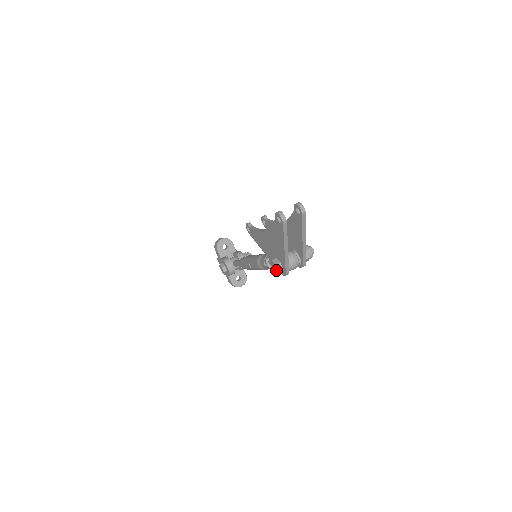
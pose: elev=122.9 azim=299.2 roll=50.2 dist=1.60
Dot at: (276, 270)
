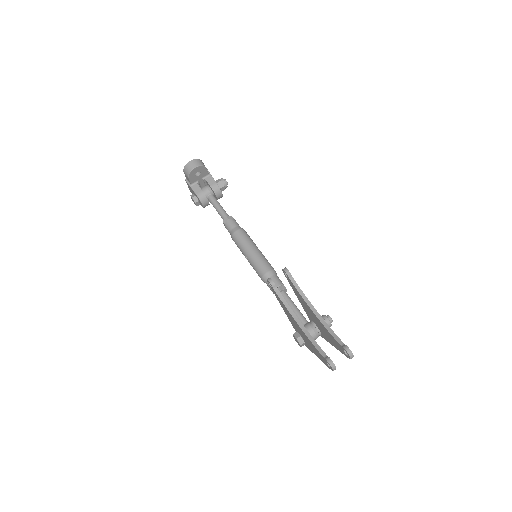
Dot at: (298, 343)
